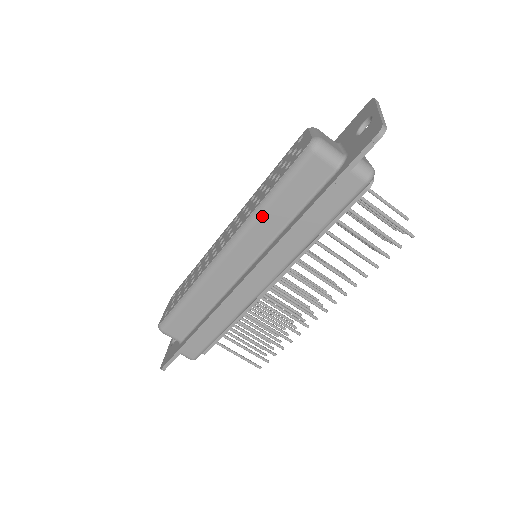
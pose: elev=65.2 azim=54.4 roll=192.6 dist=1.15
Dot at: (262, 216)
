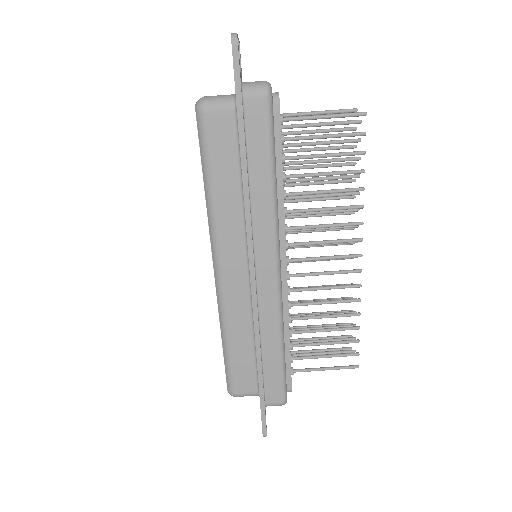
Dot at: (216, 207)
